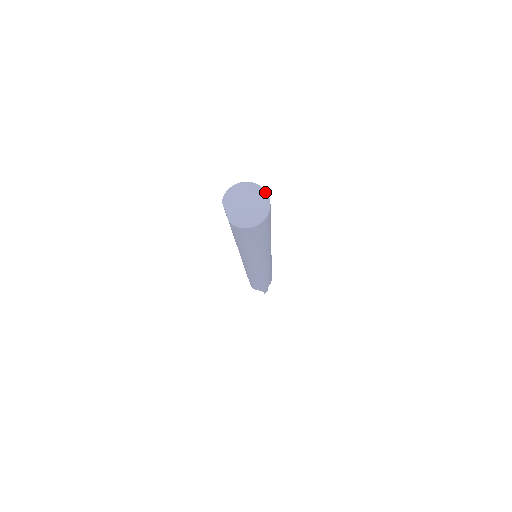
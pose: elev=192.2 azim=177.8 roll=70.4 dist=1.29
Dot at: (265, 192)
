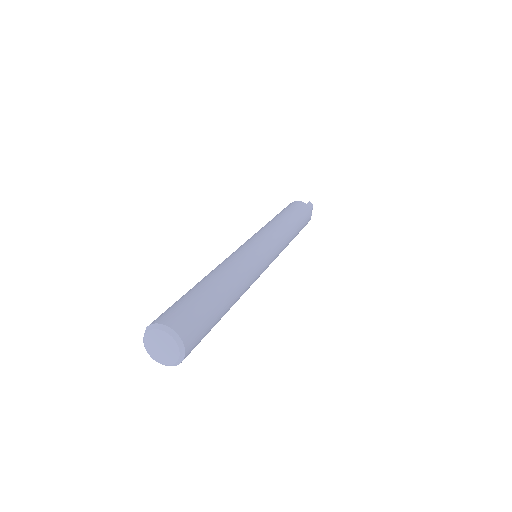
Dot at: (183, 352)
